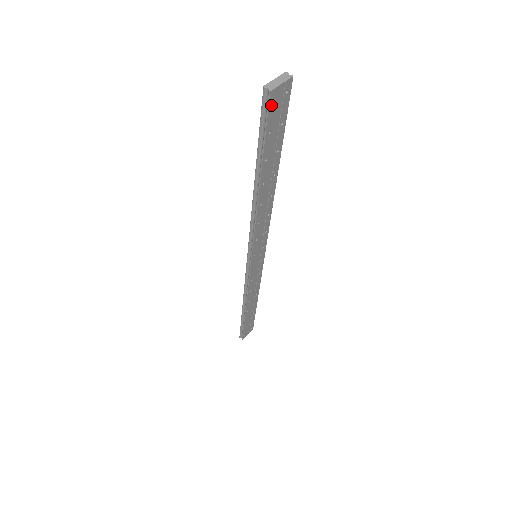
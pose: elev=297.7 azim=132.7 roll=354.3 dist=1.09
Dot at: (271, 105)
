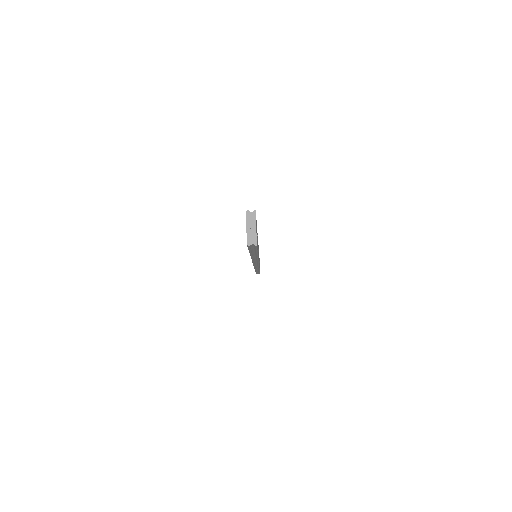
Dot at: occluded
